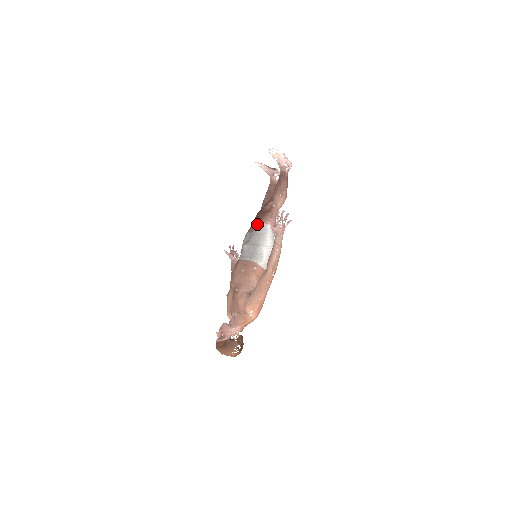
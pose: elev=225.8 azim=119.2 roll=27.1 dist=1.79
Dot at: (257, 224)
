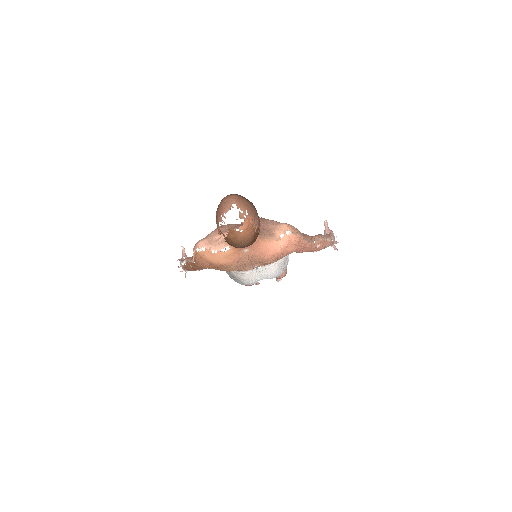
Dot at: occluded
